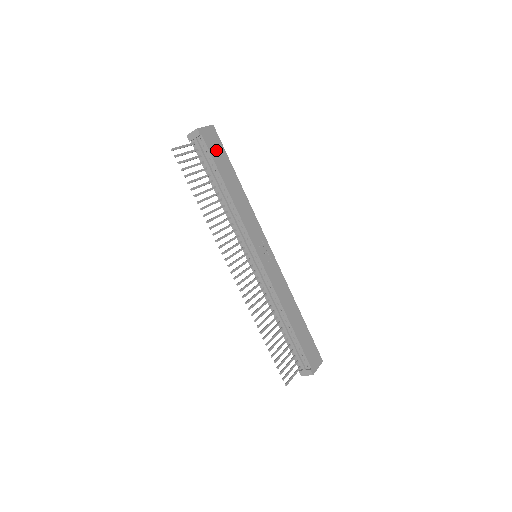
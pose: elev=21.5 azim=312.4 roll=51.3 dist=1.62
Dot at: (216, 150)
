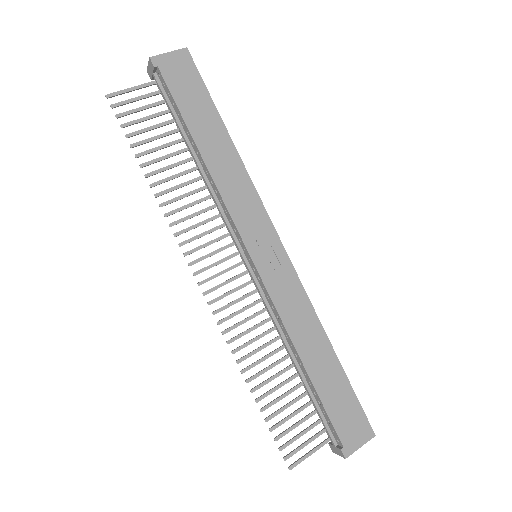
Dot at: (186, 88)
